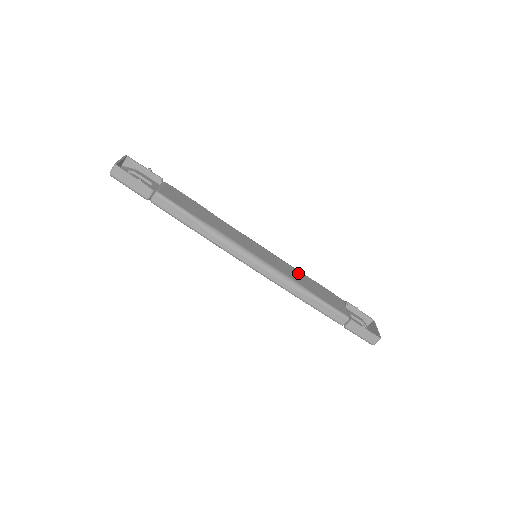
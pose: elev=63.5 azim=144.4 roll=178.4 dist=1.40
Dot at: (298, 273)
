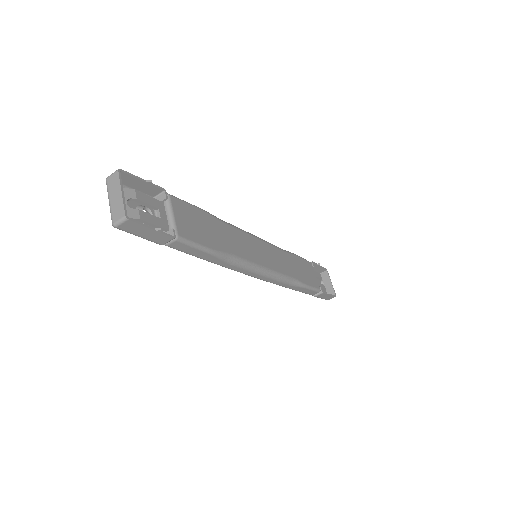
Dot at: (286, 257)
